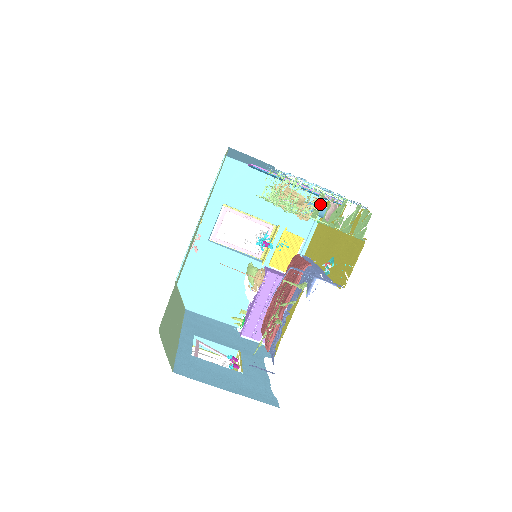
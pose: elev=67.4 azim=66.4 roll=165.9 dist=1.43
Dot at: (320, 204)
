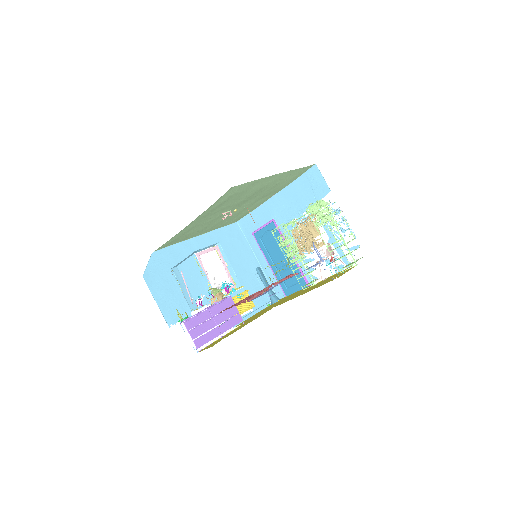
Dot at: occluded
